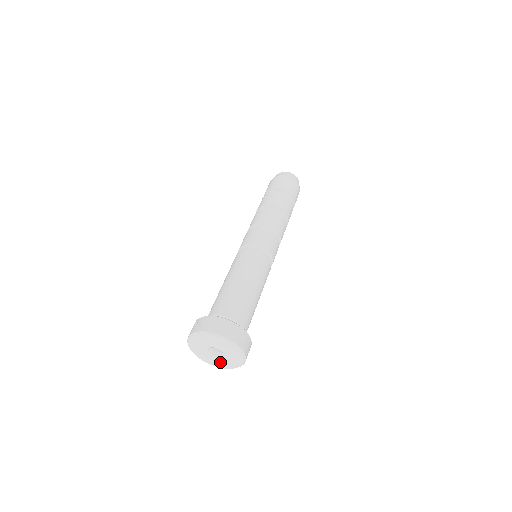
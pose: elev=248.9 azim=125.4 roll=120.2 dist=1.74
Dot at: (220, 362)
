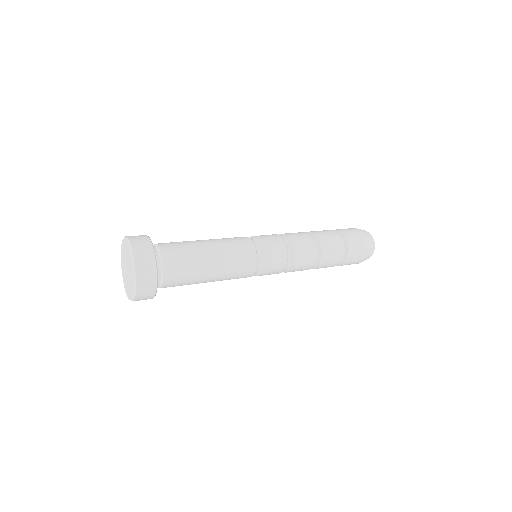
Dot at: (126, 282)
